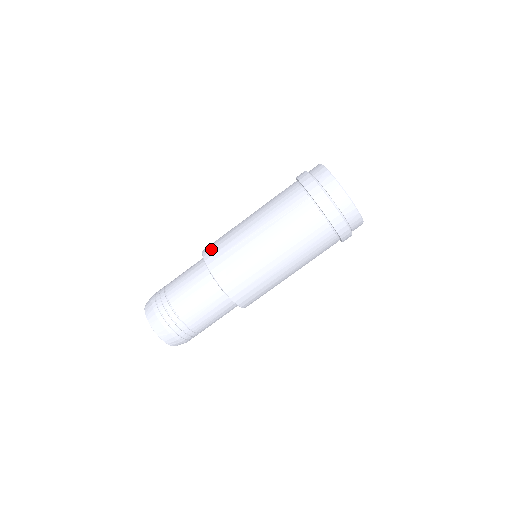
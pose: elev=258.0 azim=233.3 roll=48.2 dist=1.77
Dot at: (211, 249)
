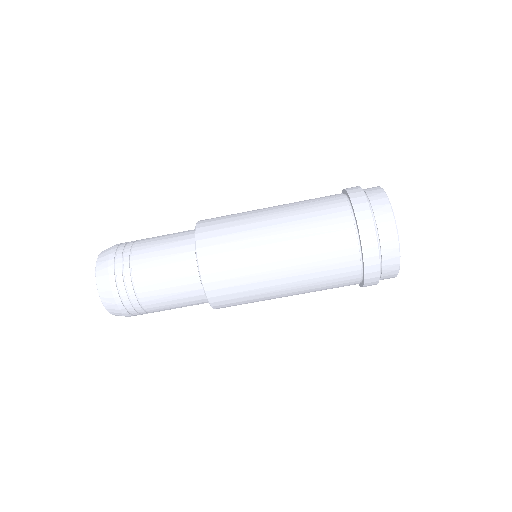
Dot at: (209, 229)
